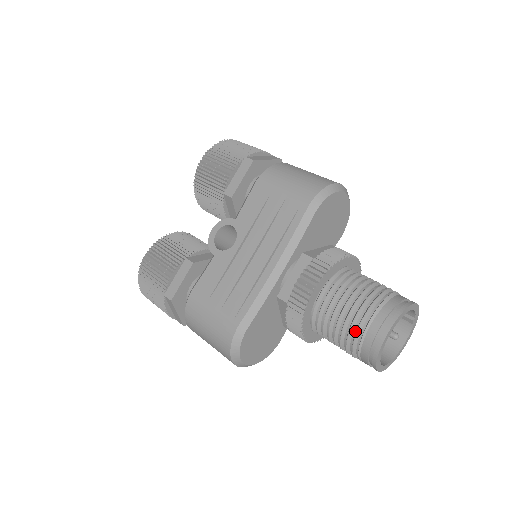
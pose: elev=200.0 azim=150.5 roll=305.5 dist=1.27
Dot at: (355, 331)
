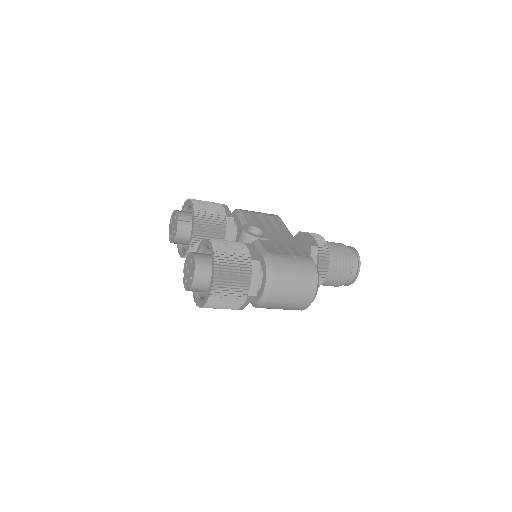
Dot at: (347, 253)
